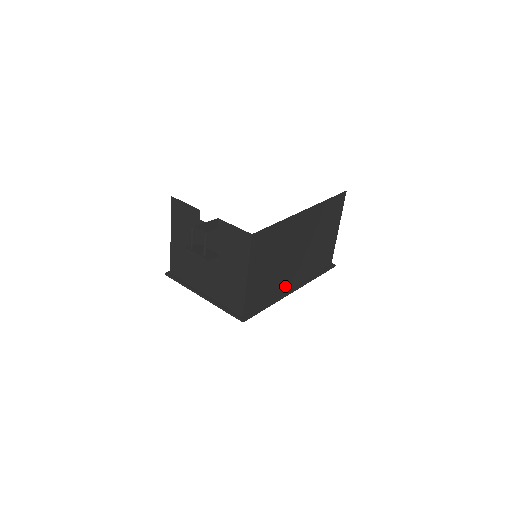
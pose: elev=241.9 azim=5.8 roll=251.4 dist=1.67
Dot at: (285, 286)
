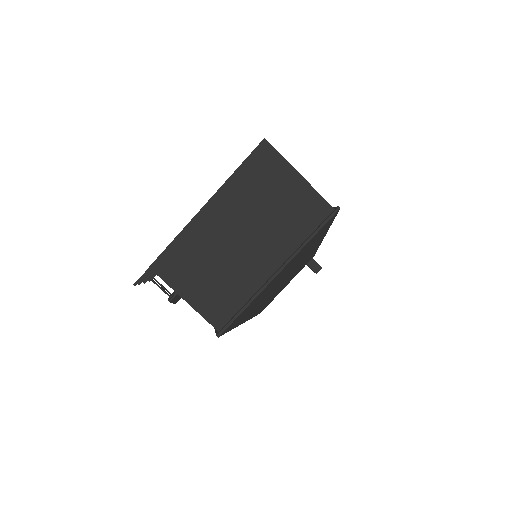
Dot at: (261, 275)
